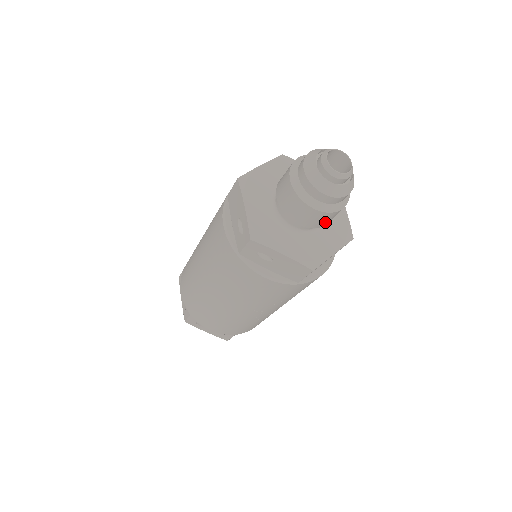
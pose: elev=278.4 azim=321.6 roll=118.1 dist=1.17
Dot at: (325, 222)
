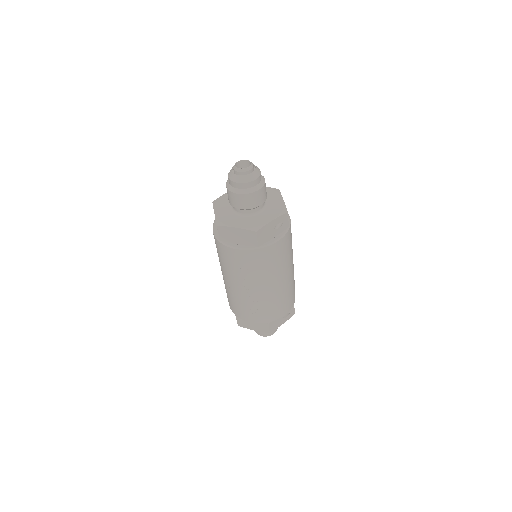
Dot at: (236, 203)
